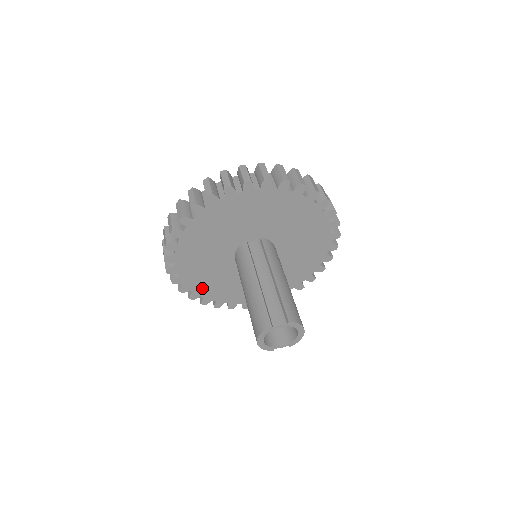
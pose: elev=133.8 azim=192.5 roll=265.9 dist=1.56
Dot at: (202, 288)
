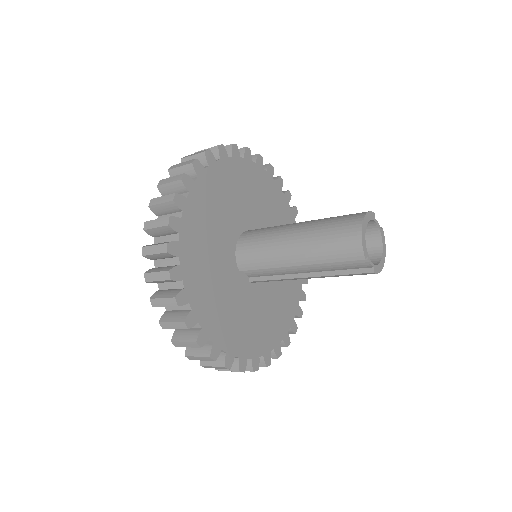
Dot at: (189, 245)
